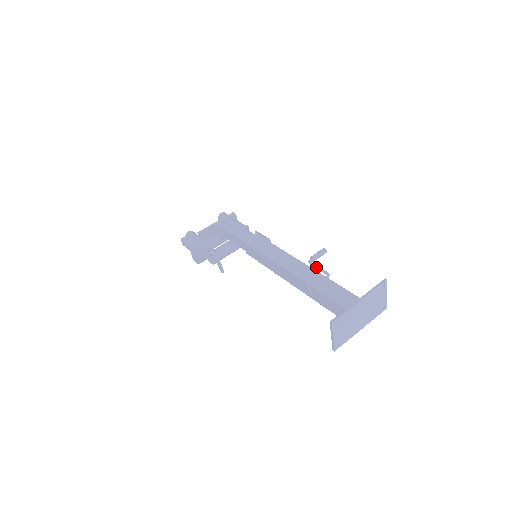
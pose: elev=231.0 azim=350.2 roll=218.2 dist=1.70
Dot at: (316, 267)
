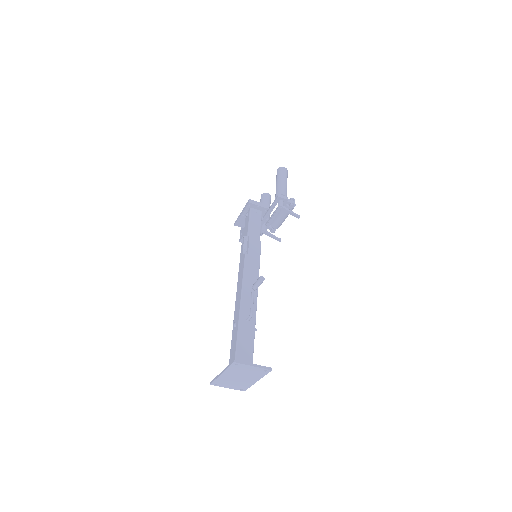
Dot at: (251, 300)
